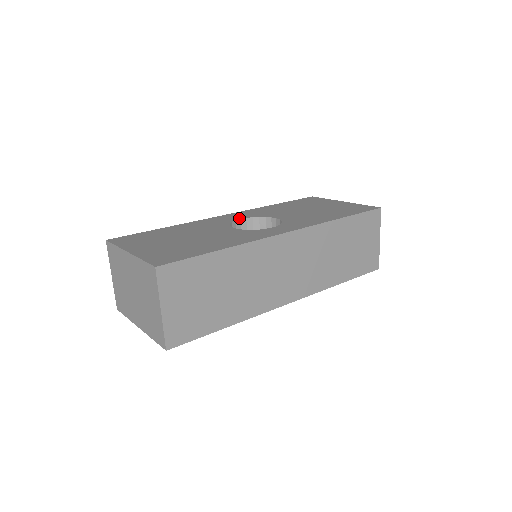
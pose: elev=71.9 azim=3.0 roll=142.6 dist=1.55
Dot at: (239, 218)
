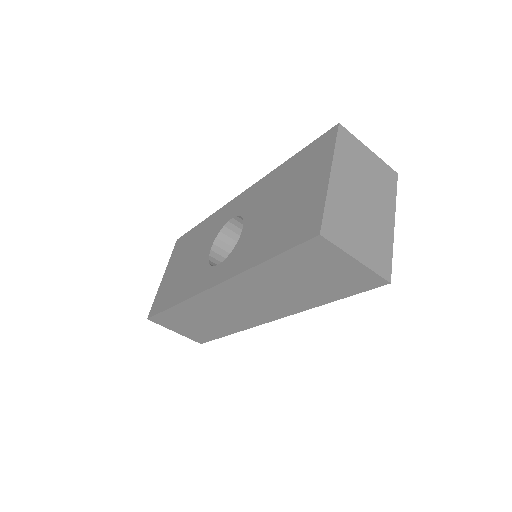
Dot at: (233, 215)
